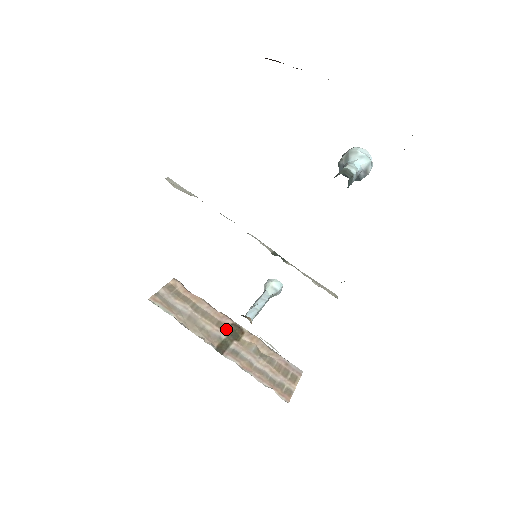
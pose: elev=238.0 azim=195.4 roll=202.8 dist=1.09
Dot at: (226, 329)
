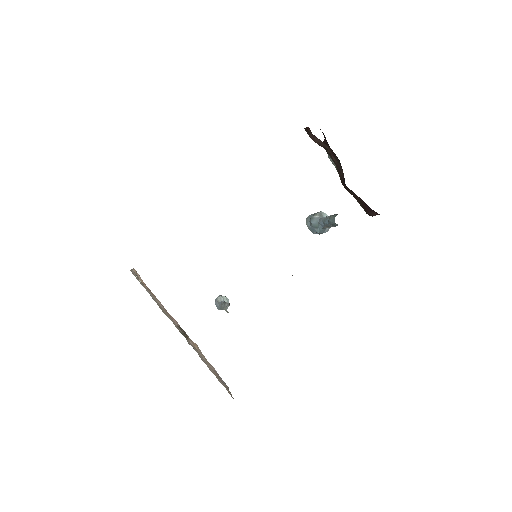
Dot at: (178, 327)
